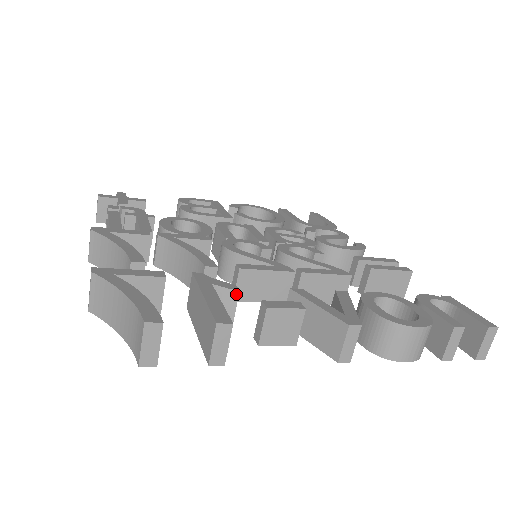
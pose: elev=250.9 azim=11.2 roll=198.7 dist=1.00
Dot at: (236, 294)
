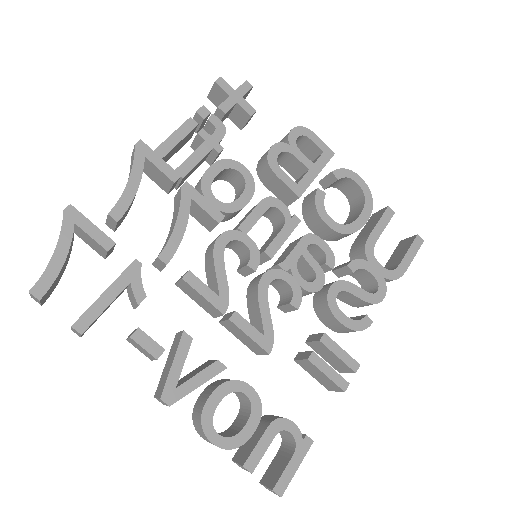
Dot at: (137, 304)
